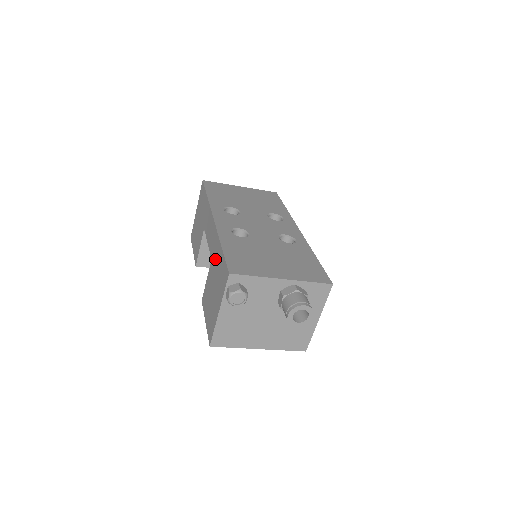
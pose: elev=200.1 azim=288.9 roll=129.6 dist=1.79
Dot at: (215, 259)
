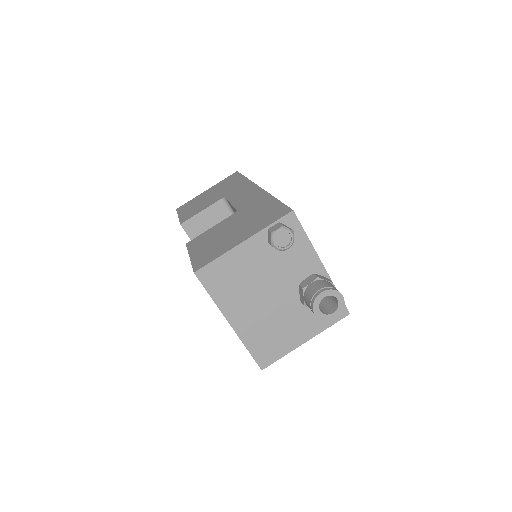
Dot at: (251, 208)
